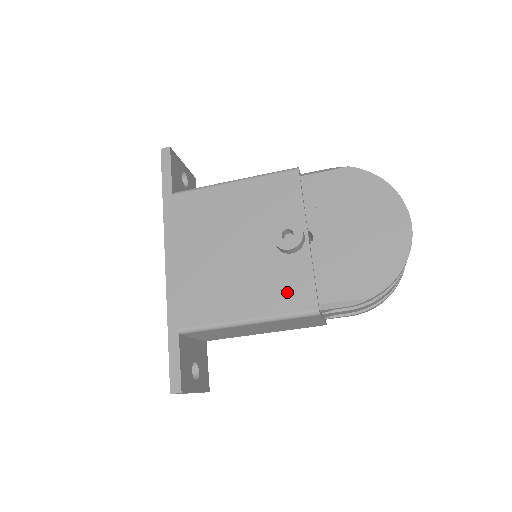
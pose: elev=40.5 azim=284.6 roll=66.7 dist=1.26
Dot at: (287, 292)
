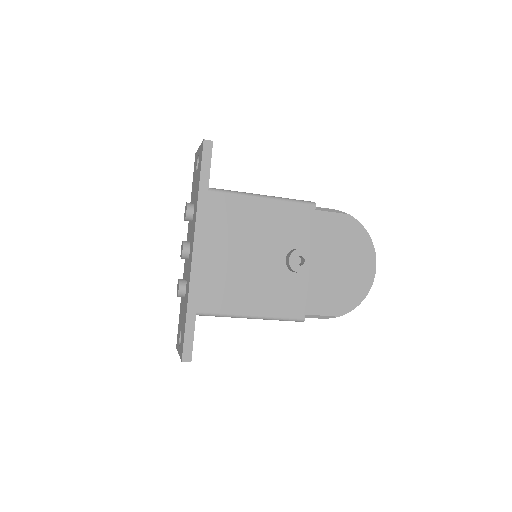
Dot at: (286, 301)
